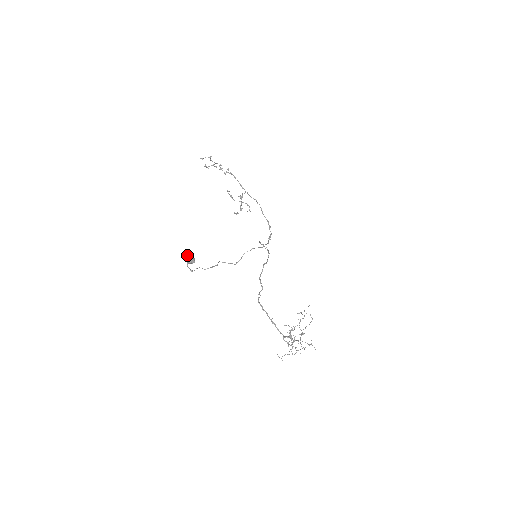
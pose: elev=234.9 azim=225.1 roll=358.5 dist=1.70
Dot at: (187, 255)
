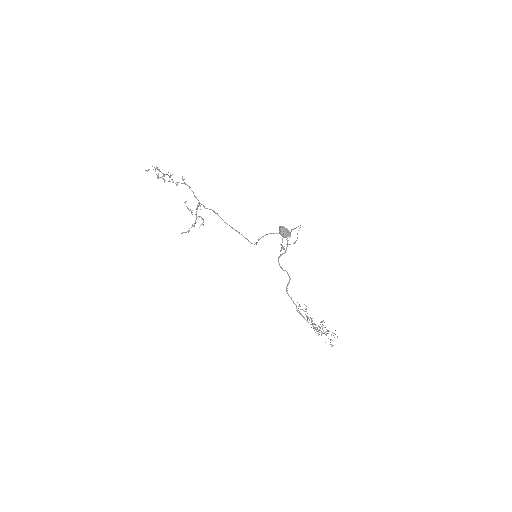
Dot at: (284, 227)
